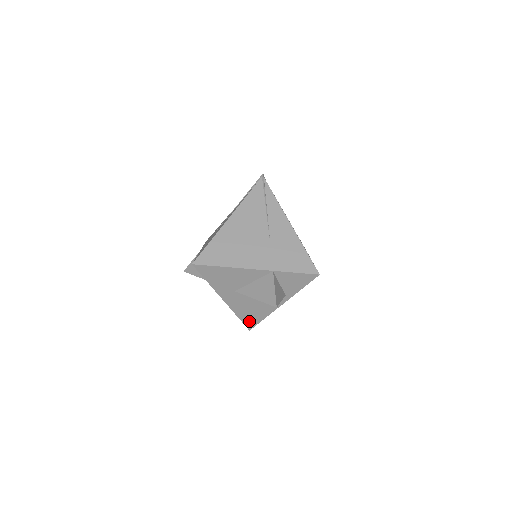
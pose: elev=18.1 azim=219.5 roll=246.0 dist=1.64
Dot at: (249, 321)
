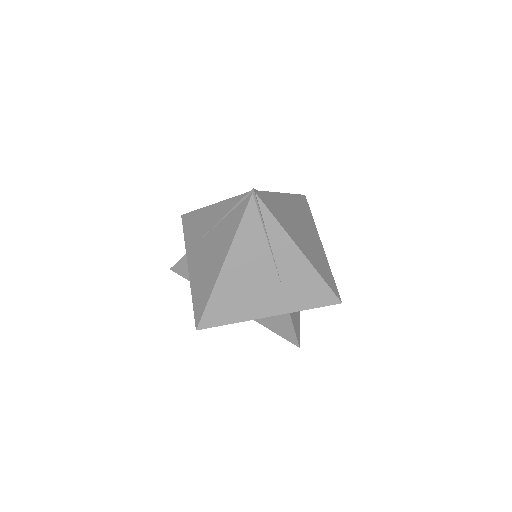
Dot at: occluded
